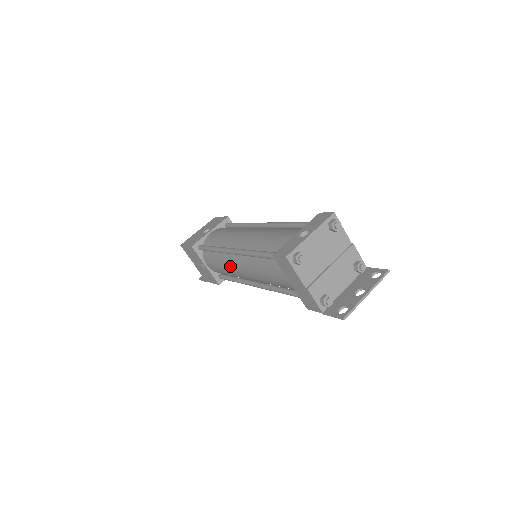
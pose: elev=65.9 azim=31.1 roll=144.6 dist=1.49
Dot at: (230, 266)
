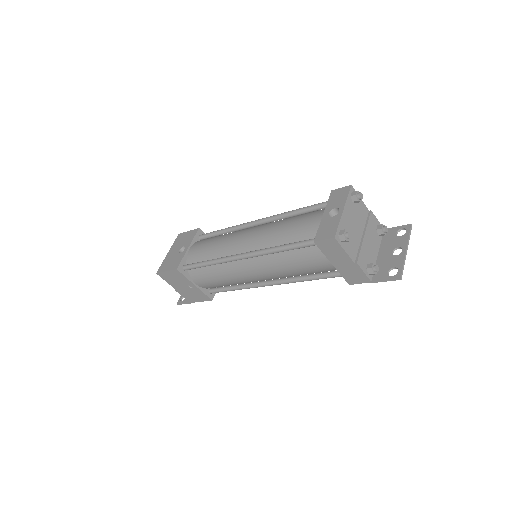
Dot at: (236, 274)
